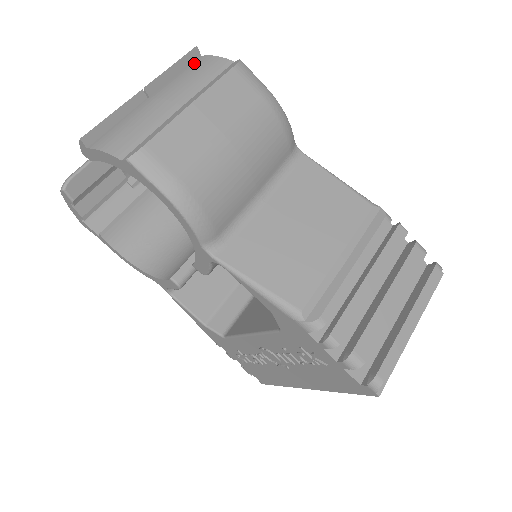
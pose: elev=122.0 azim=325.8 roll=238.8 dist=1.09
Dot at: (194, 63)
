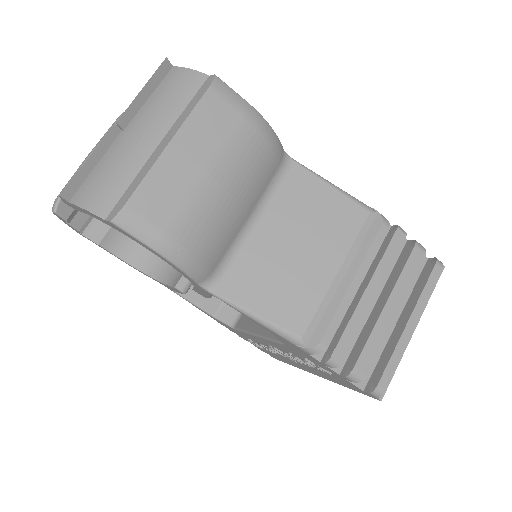
Dot at: (166, 79)
